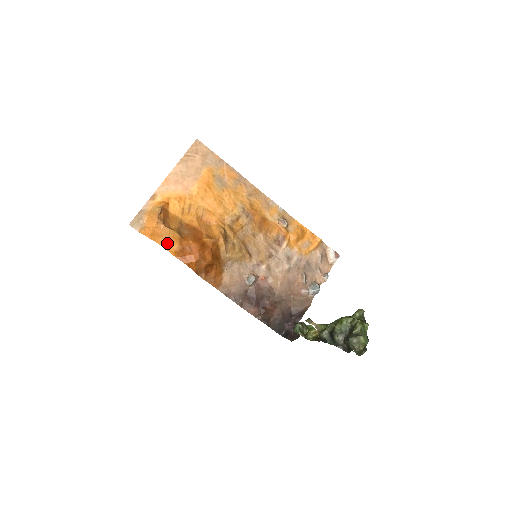
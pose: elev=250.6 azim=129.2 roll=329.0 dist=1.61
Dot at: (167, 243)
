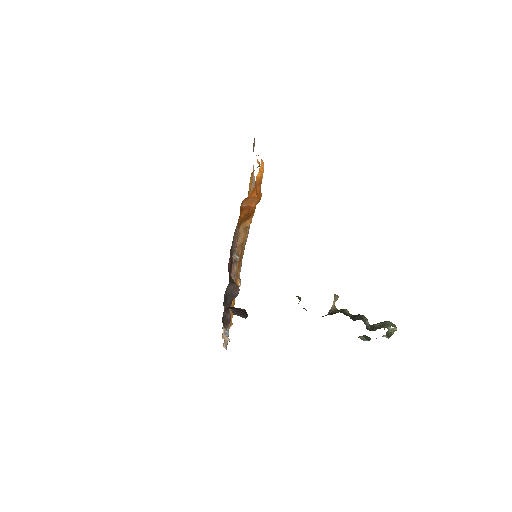
Dot at: (263, 170)
